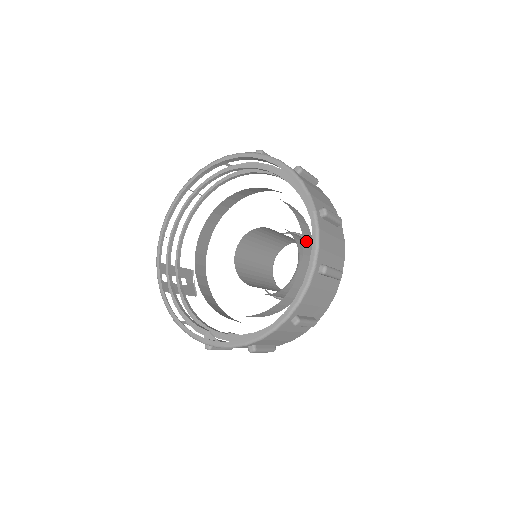
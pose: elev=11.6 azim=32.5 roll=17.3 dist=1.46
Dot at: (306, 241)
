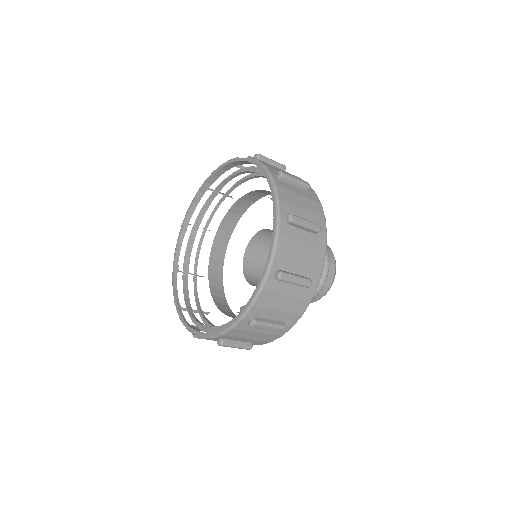
Dot at: occluded
